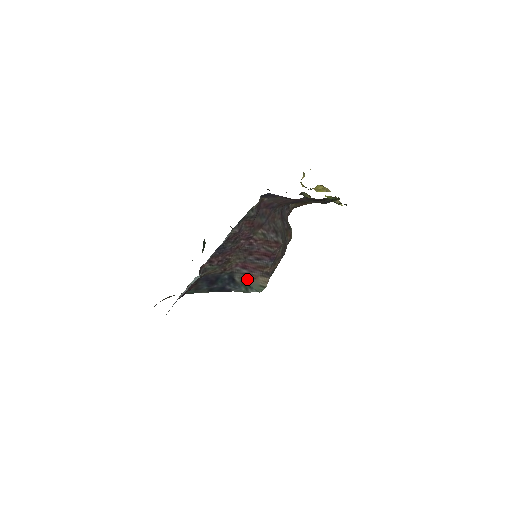
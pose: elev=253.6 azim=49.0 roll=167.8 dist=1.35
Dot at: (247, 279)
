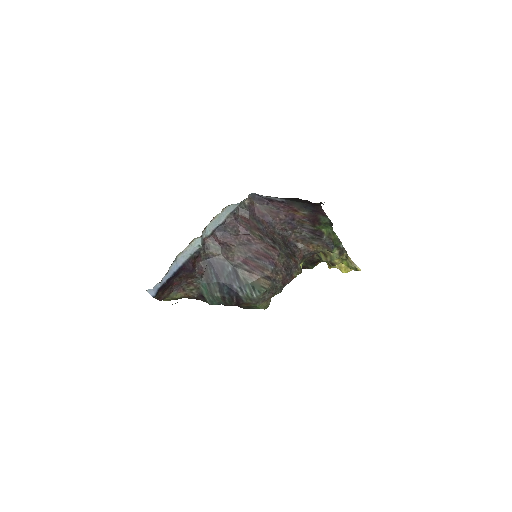
Dot at: (250, 278)
